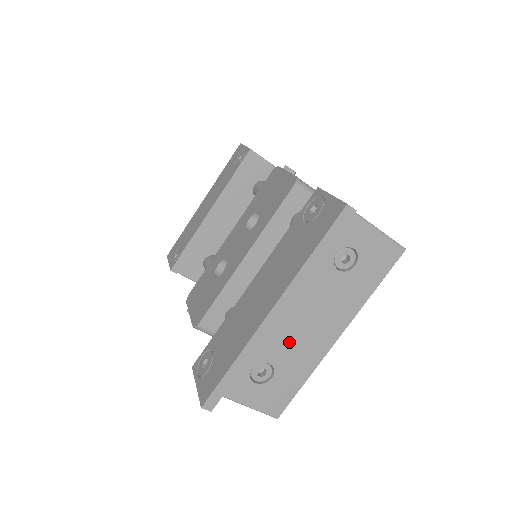
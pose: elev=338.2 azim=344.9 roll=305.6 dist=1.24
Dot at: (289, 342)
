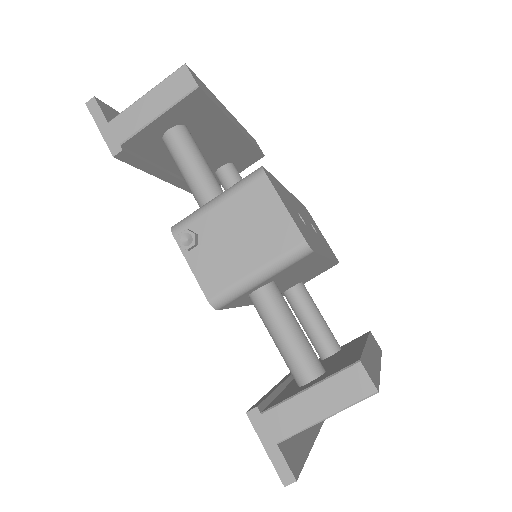
Dot at: occluded
